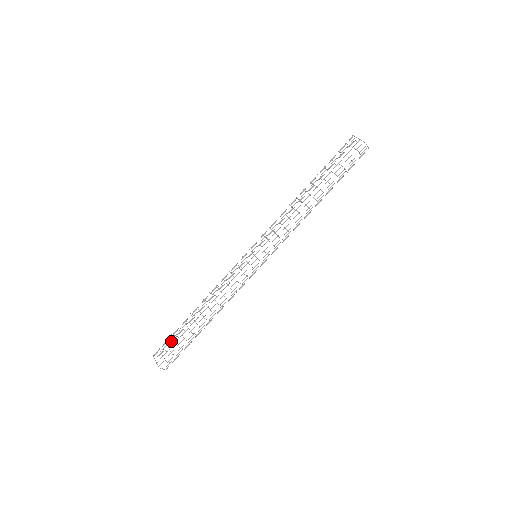
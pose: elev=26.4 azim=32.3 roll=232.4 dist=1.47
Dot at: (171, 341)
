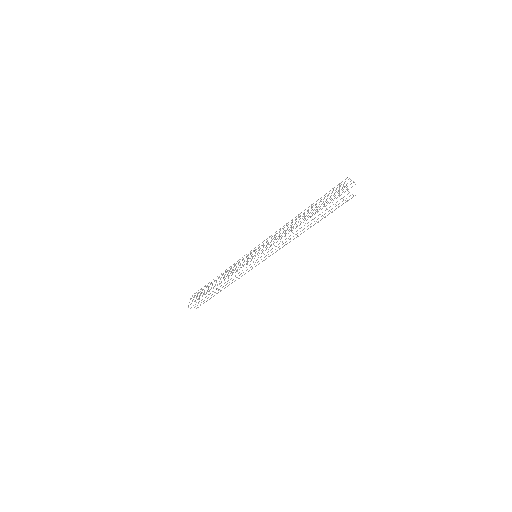
Dot at: (199, 292)
